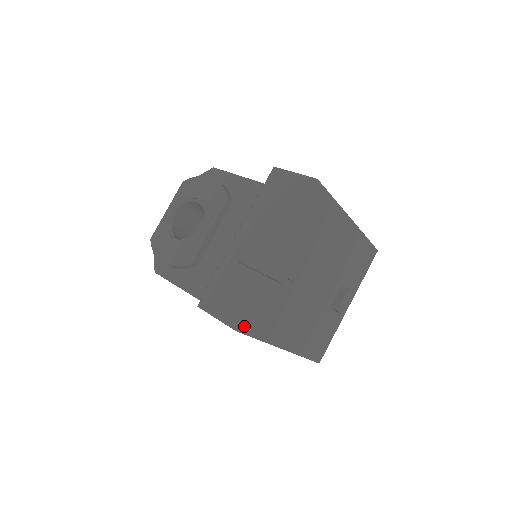
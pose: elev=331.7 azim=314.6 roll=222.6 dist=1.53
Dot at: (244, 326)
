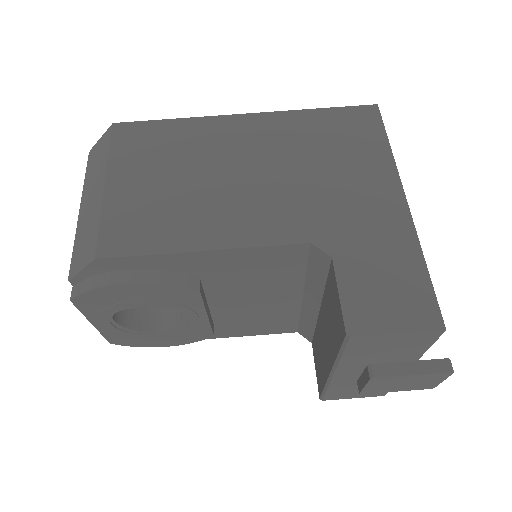
Dot at: occluded
